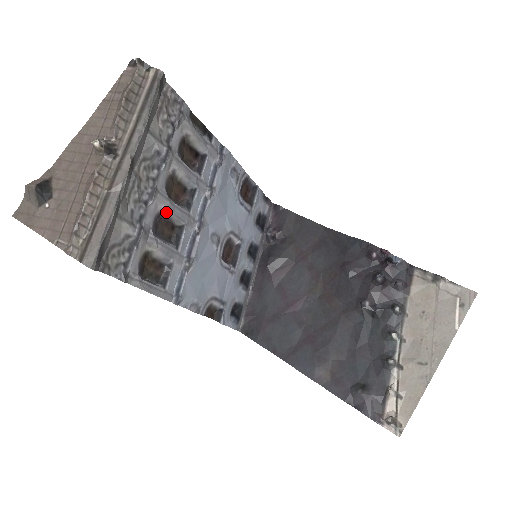
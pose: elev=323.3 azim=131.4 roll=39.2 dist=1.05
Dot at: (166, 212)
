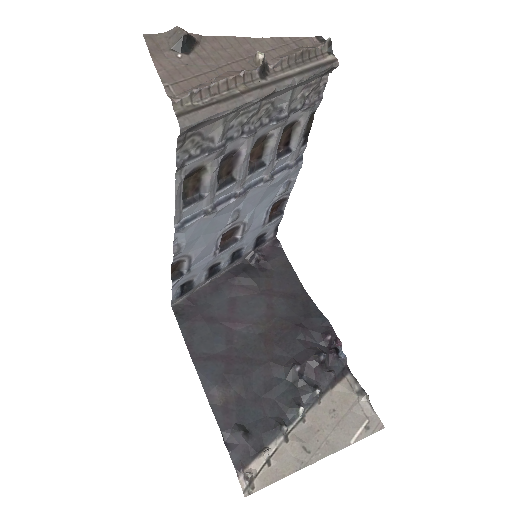
Dot at: (240, 156)
